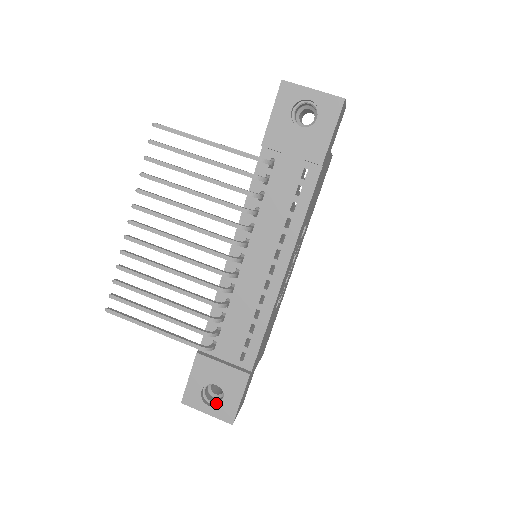
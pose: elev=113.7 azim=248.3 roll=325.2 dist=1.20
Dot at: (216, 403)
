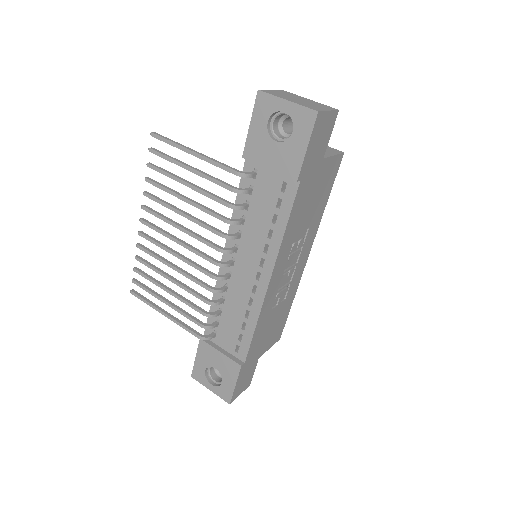
Dot at: (218, 383)
